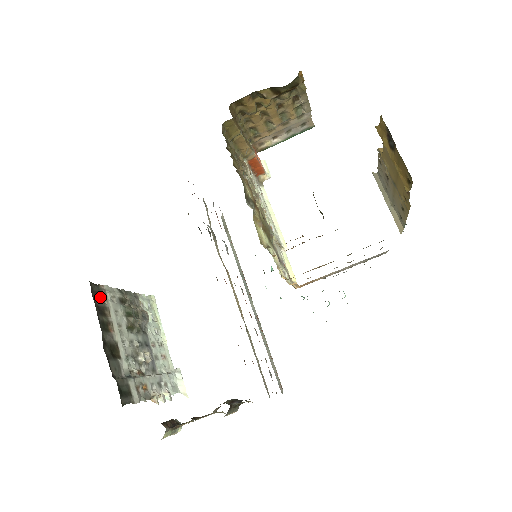
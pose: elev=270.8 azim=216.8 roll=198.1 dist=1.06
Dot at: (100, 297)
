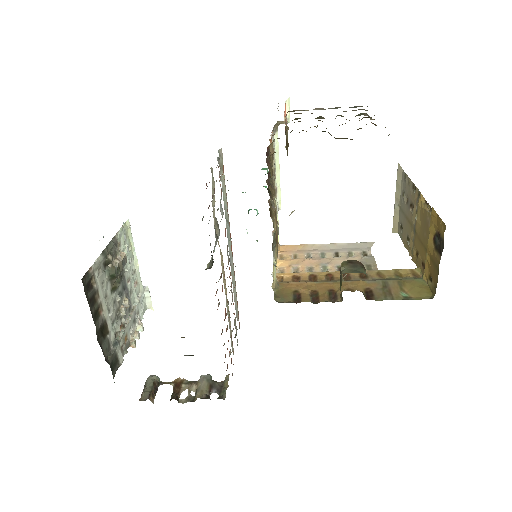
Dot at: (90, 284)
